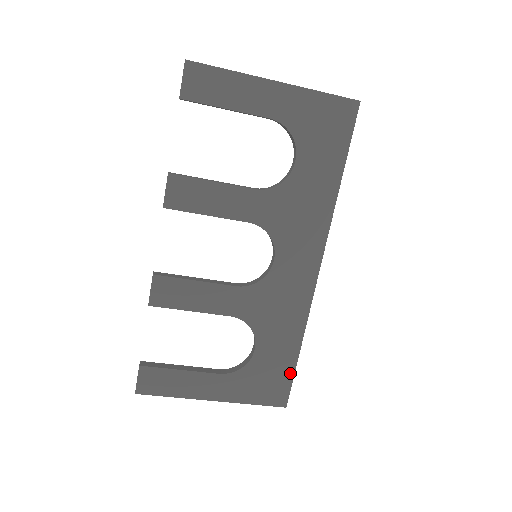
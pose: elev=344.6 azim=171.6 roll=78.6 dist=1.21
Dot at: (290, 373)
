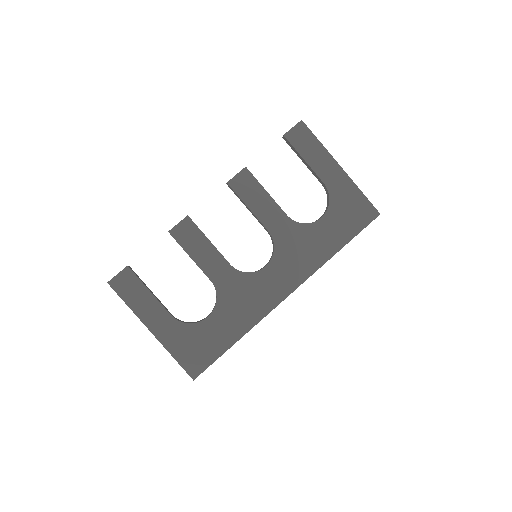
Dot at: (216, 355)
